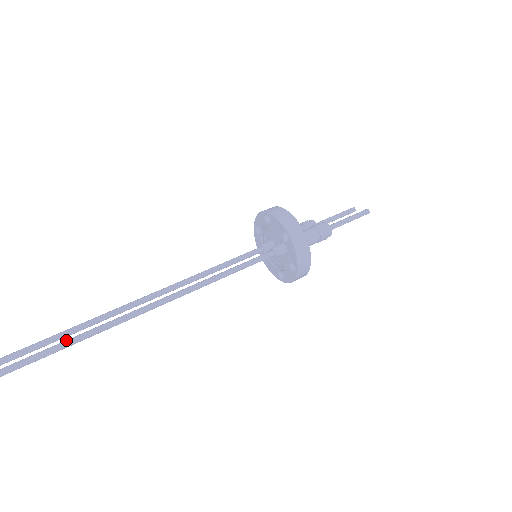
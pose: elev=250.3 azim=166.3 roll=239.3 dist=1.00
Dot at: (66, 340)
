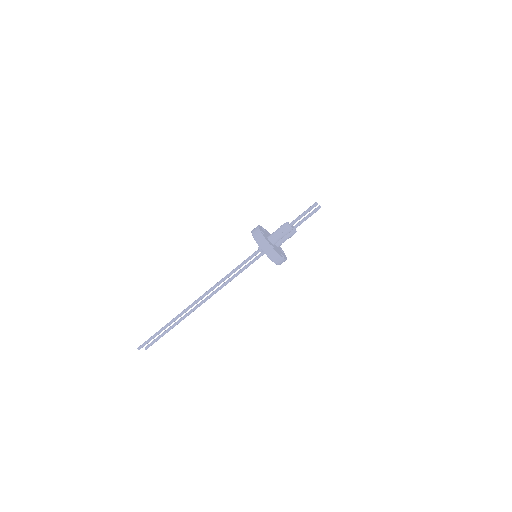
Dot at: (176, 317)
